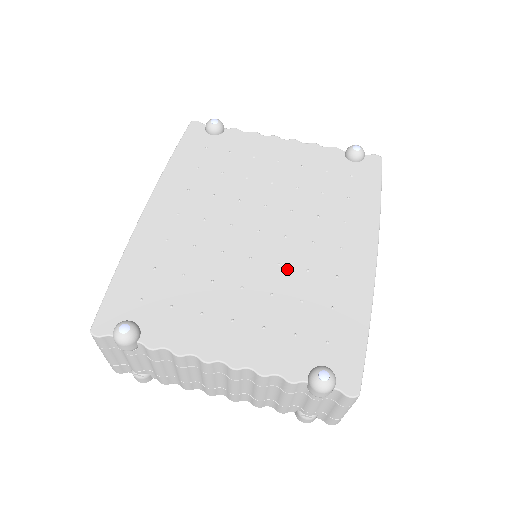
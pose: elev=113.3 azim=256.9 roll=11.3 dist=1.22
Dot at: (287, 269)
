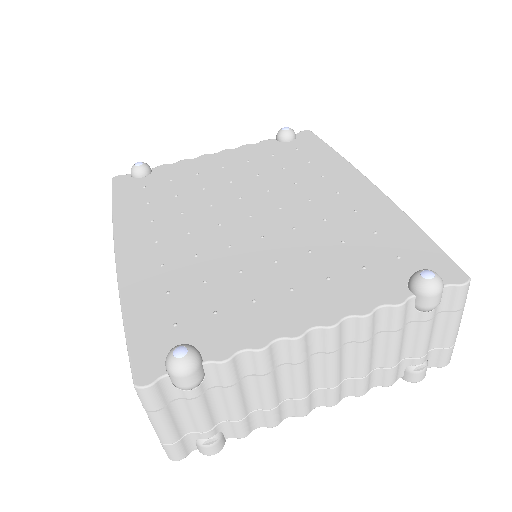
Dot at: (305, 228)
